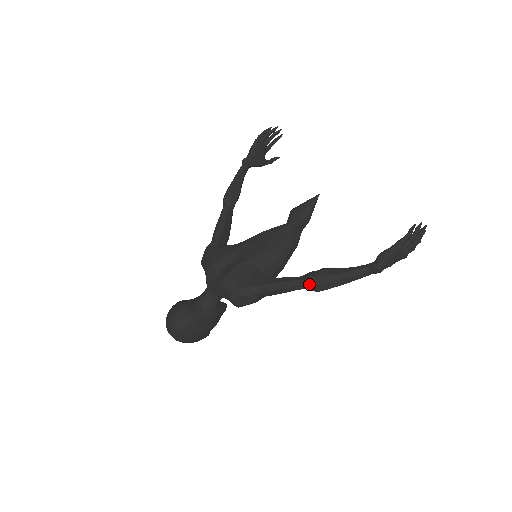
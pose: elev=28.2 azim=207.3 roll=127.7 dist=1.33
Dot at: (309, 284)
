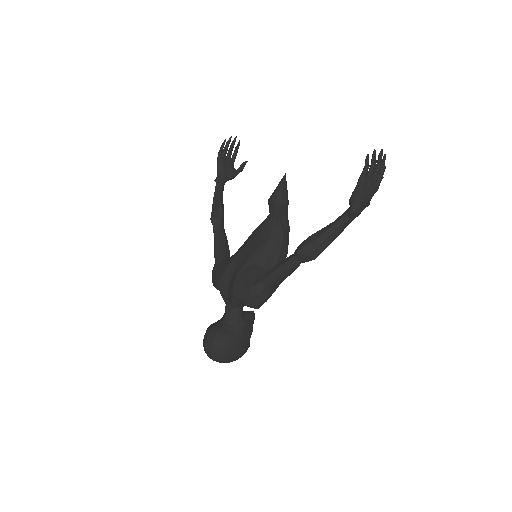
Dot at: (302, 257)
